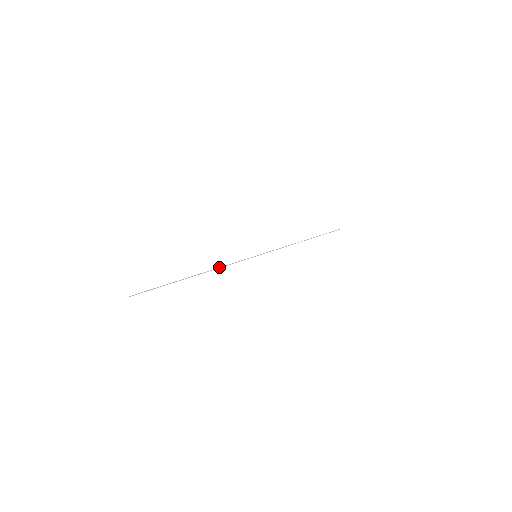
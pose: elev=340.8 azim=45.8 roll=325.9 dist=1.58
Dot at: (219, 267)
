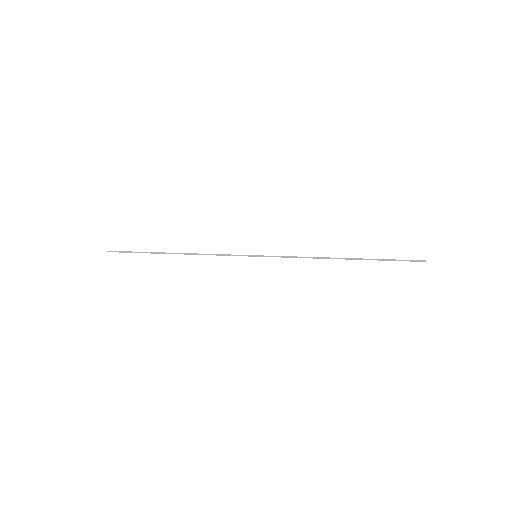
Dot at: (203, 254)
